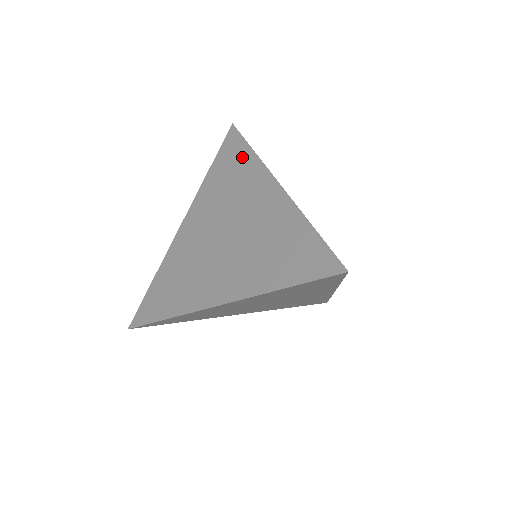
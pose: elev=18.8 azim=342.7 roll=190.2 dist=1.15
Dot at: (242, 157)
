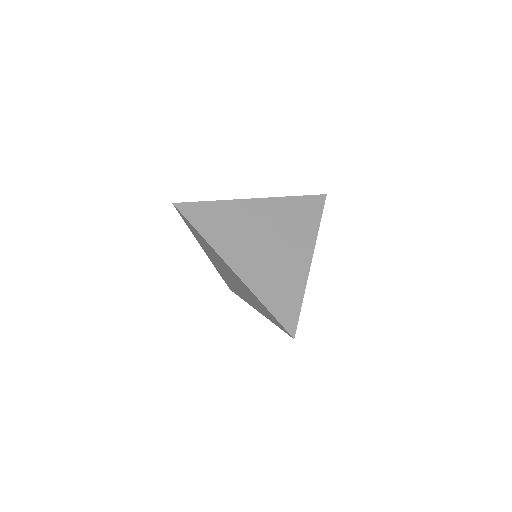
Dot at: (200, 236)
